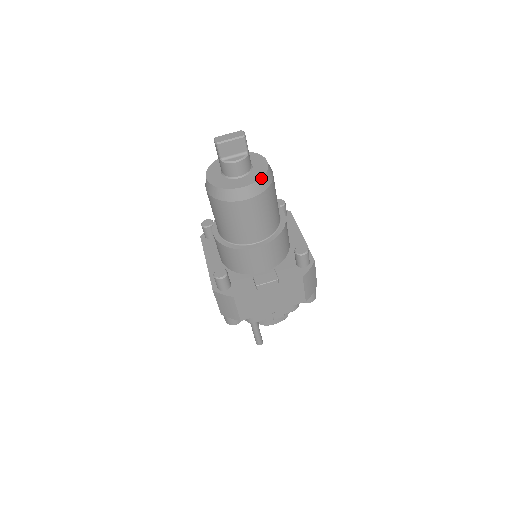
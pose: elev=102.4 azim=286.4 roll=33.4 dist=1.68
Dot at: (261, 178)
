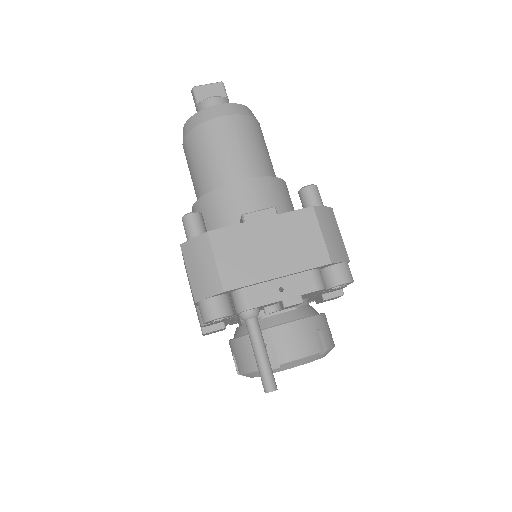
Dot at: (241, 105)
